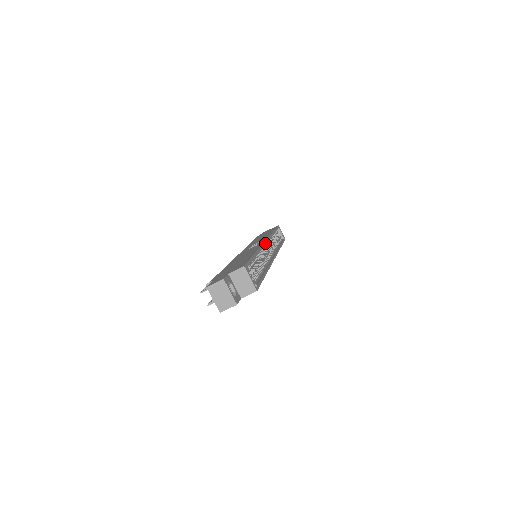
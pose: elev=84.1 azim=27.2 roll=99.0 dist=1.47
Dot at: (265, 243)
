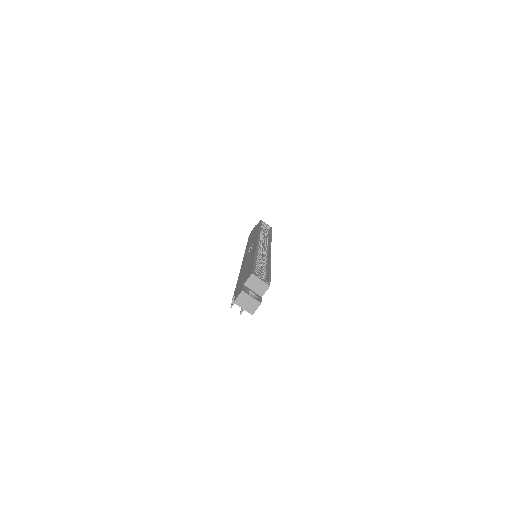
Dot at: occluded
